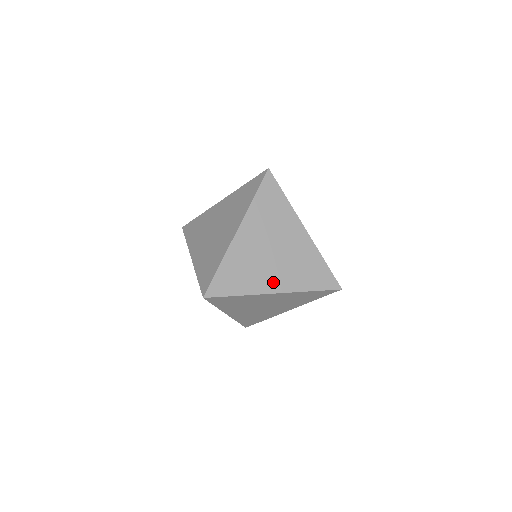
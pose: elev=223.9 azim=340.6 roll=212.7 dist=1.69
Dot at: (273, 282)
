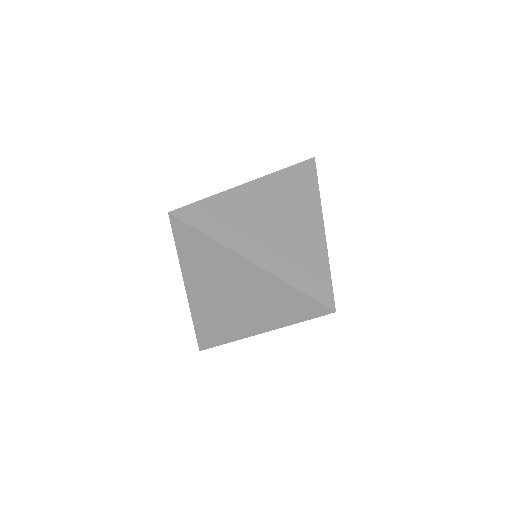
Dot at: (256, 249)
